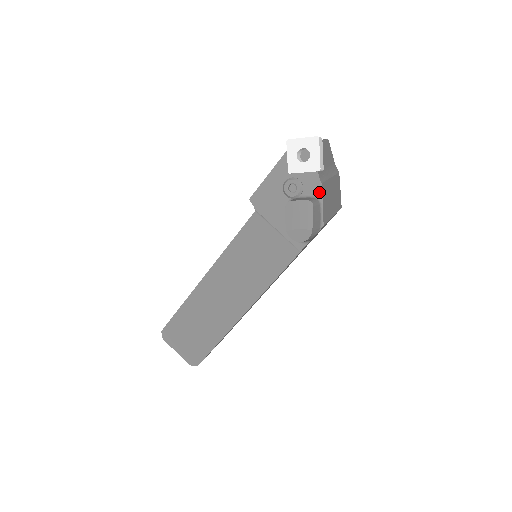
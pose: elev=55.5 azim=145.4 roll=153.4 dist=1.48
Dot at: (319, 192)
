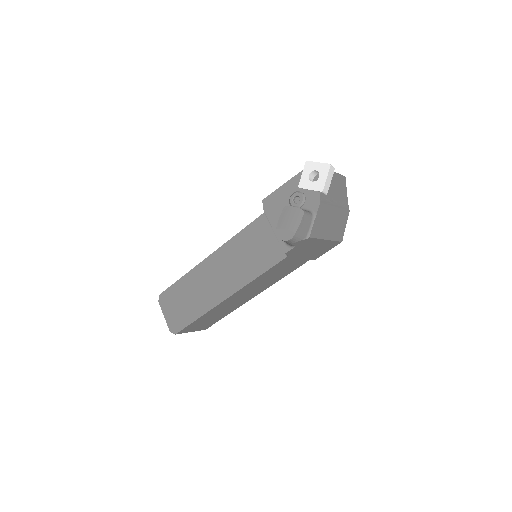
Dot at: (316, 209)
